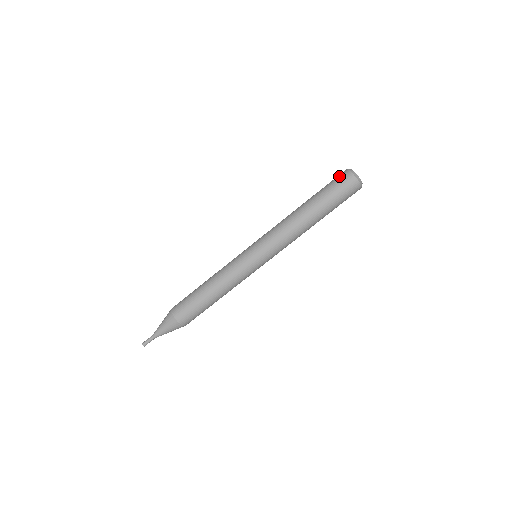
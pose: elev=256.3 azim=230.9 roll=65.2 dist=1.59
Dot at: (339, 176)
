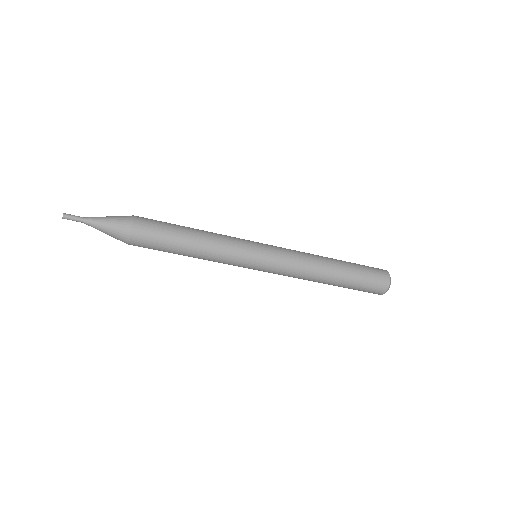
Dot at: (378, 269)
